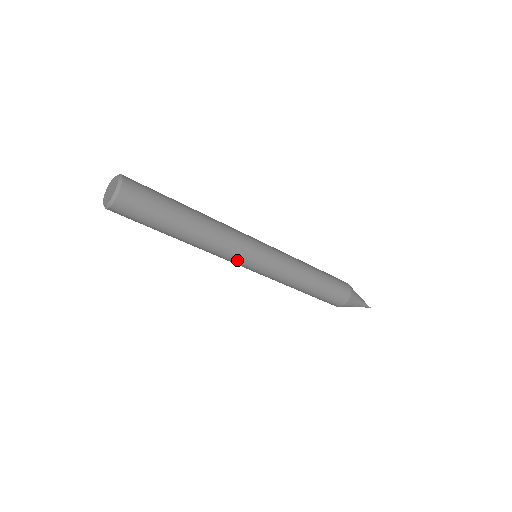
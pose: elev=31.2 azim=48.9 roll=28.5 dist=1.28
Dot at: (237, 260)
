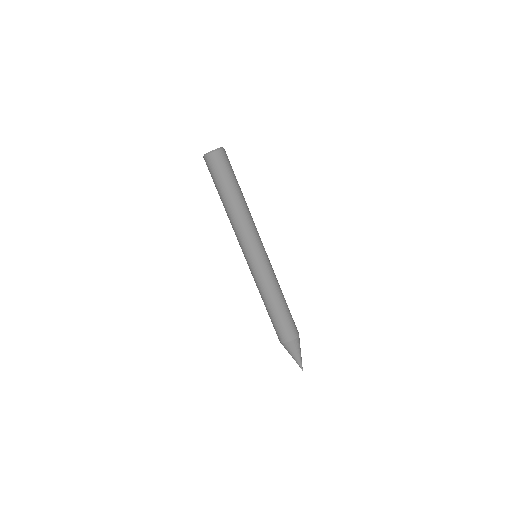
Dot at: (258, 237)
